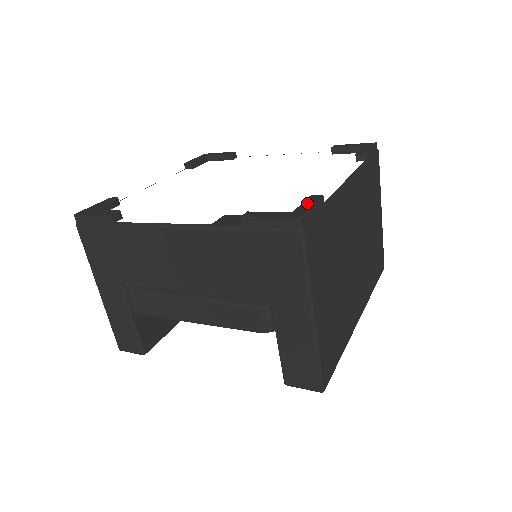
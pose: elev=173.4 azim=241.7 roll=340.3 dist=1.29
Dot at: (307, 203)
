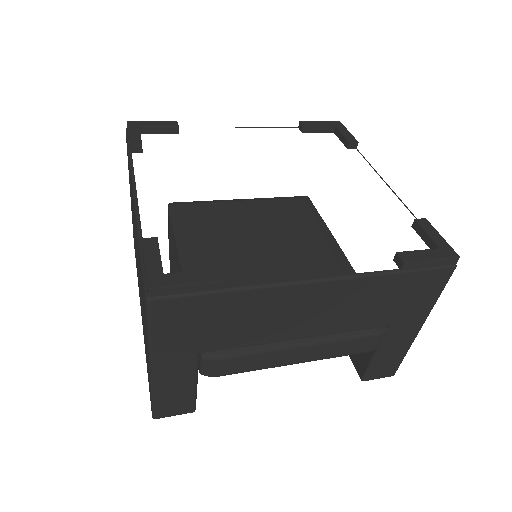
Dot at: (432, 233)
